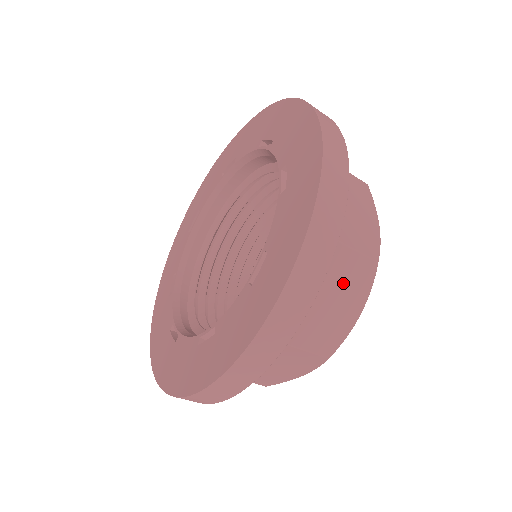
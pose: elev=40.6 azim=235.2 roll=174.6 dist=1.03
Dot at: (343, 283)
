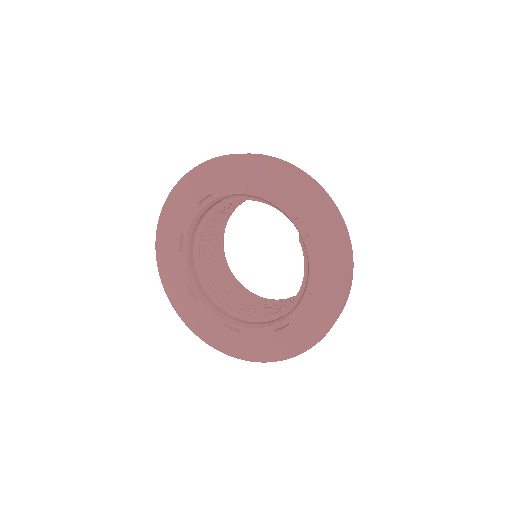
Dot at: occluded
